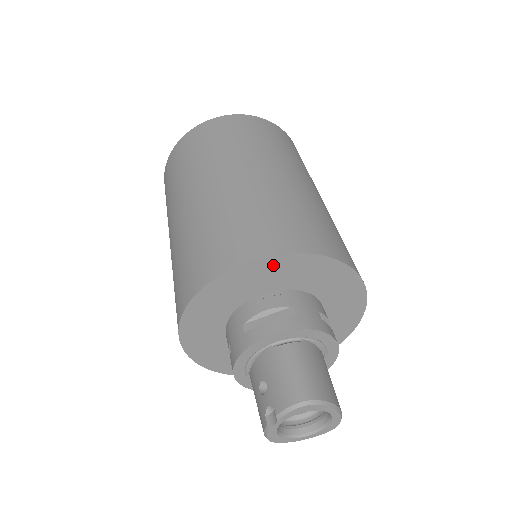
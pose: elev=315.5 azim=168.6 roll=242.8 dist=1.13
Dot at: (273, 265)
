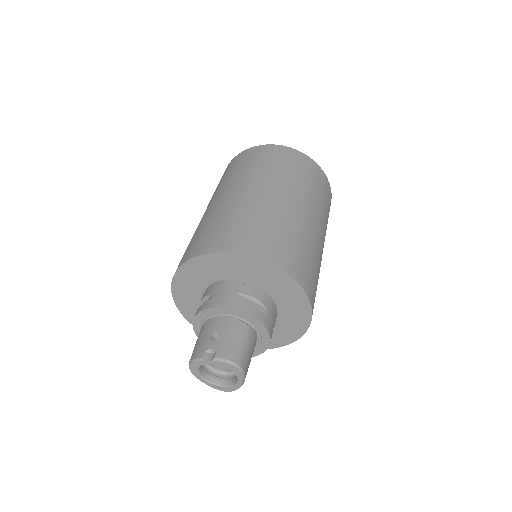
Dot at: (284, 280)
